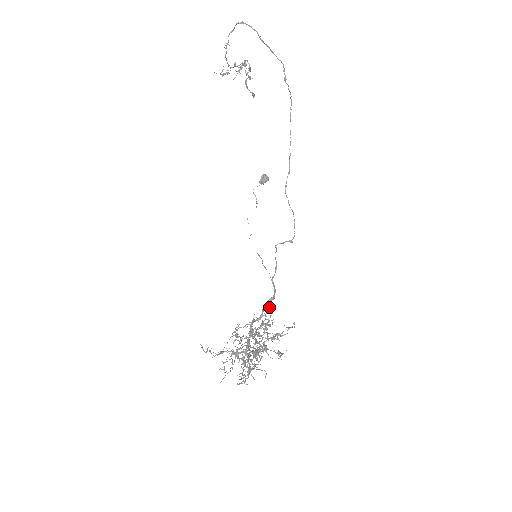
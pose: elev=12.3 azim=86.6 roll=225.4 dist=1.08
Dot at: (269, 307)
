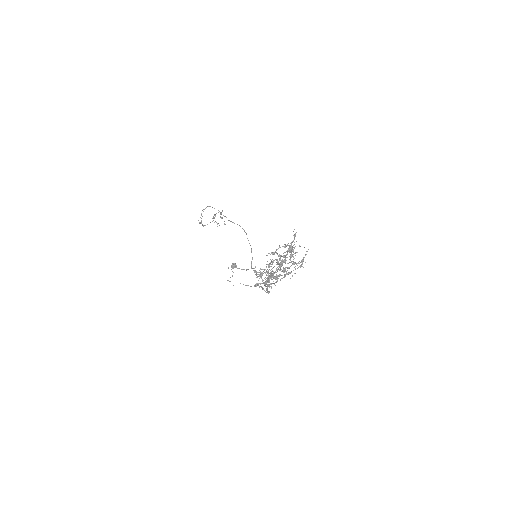
Dot at: (272, 283)
